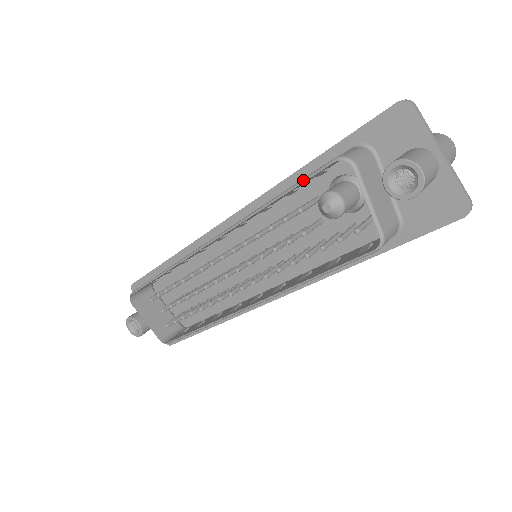
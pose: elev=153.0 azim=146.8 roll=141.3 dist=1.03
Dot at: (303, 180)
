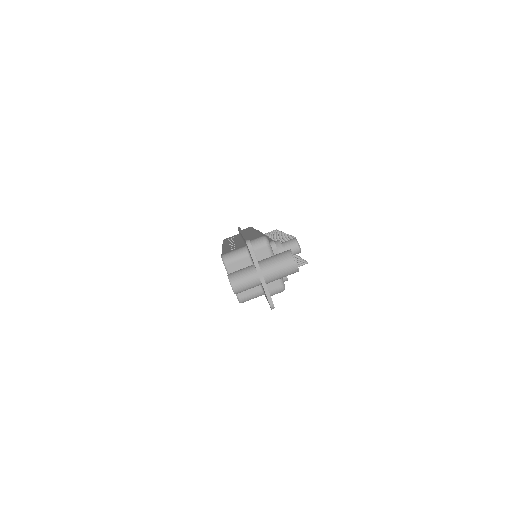
Dot at: occluded
